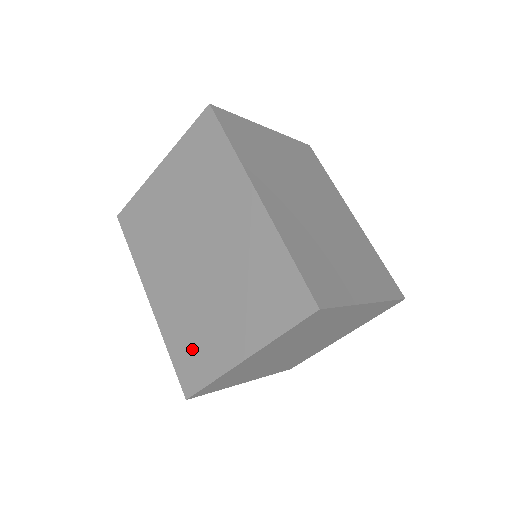
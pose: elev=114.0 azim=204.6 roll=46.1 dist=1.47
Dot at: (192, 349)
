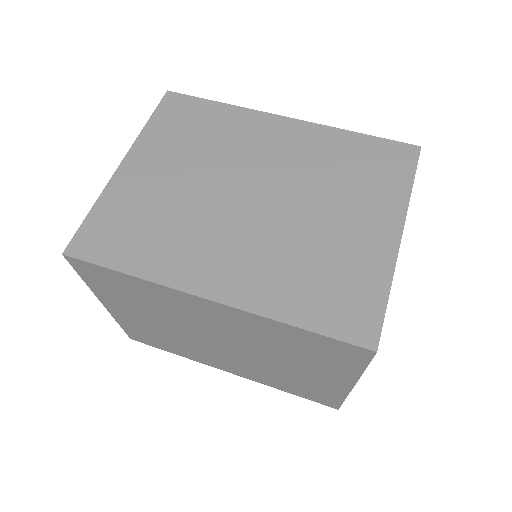
Dot at: (303, 389)
